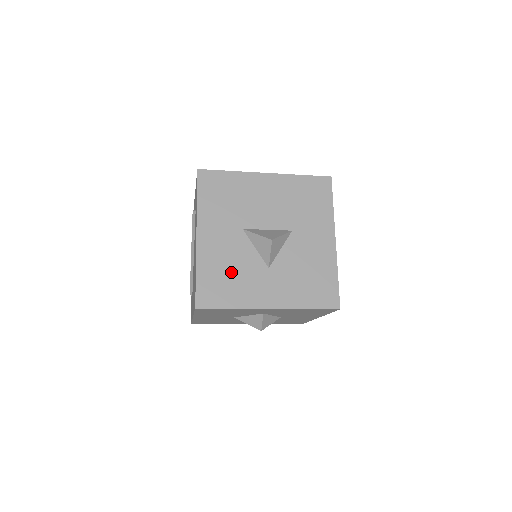
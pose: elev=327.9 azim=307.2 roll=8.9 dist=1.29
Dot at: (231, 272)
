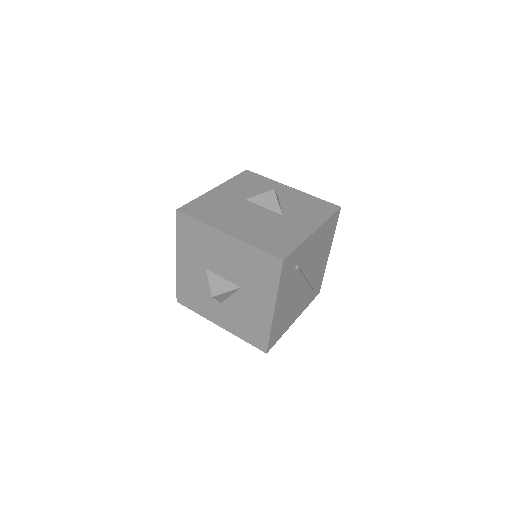
Dot at: (197, 293)
